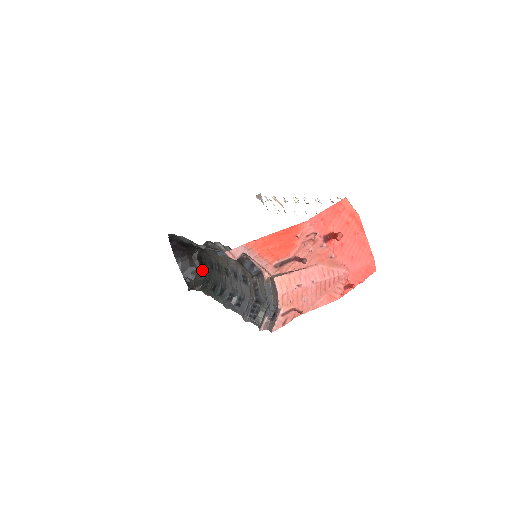
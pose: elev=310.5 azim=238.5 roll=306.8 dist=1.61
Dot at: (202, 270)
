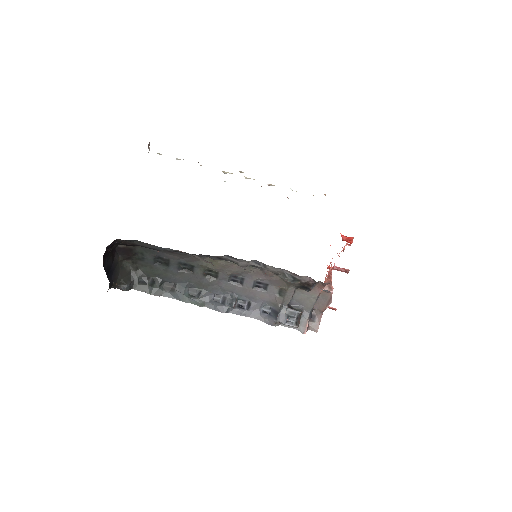
Dot at: (125, 263)
